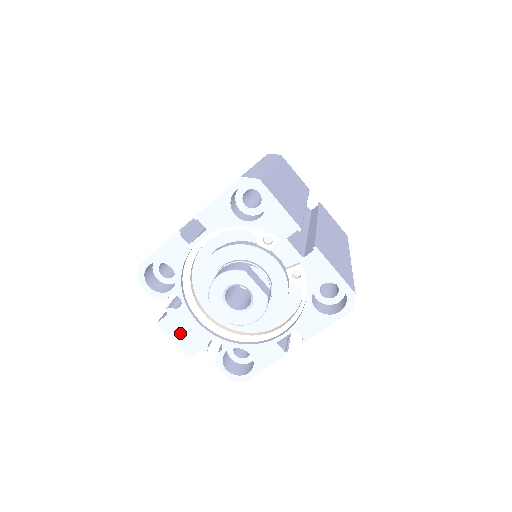
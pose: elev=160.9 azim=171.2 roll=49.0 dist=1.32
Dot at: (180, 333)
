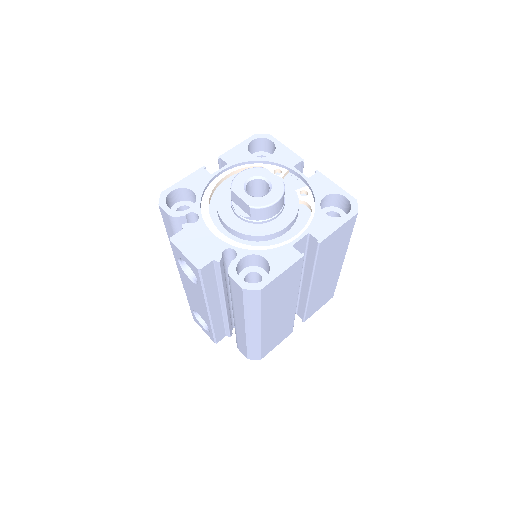
Dot at: (193, 245)
